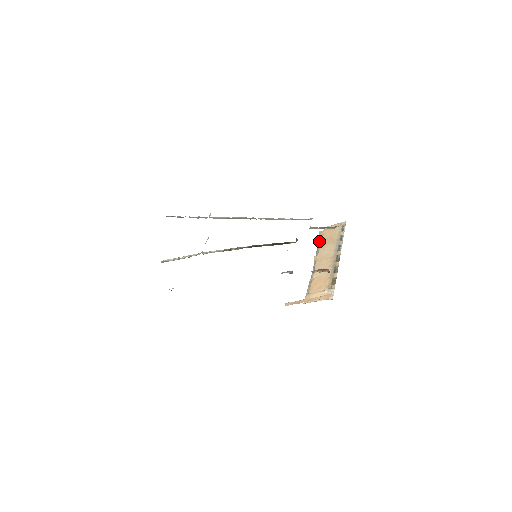
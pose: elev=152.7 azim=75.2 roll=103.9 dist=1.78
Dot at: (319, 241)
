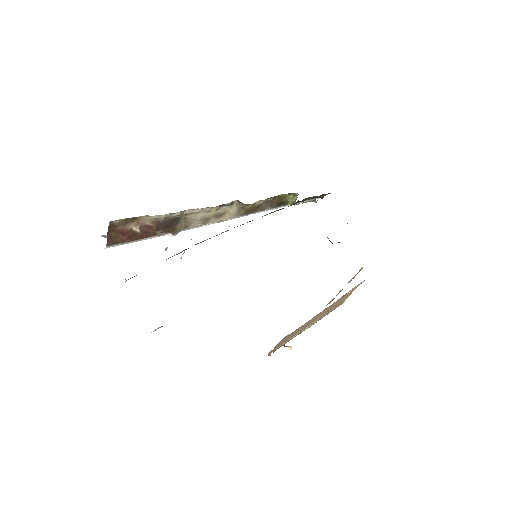
Dot at: (279, 347)
